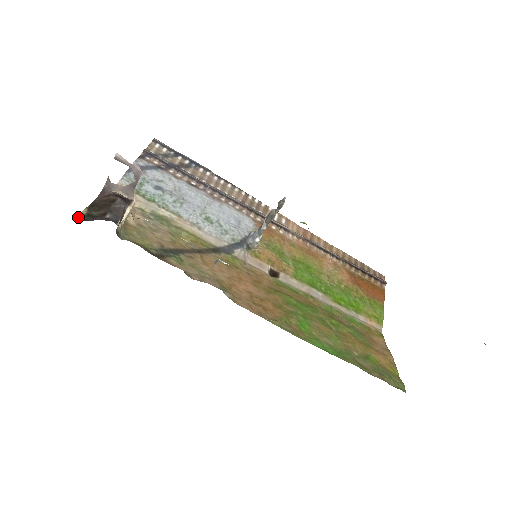
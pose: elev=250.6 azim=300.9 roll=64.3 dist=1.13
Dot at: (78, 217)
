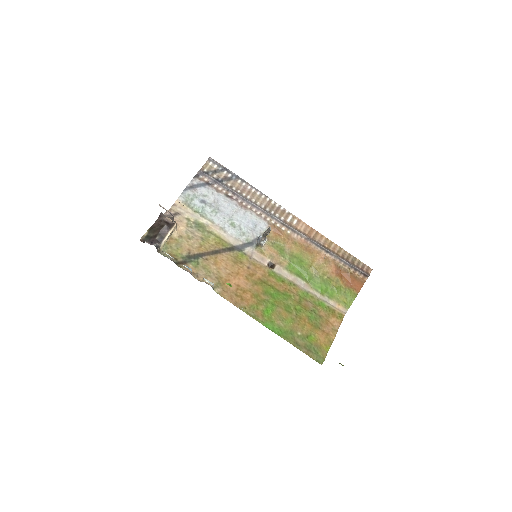
Dot at: (141, 238)
